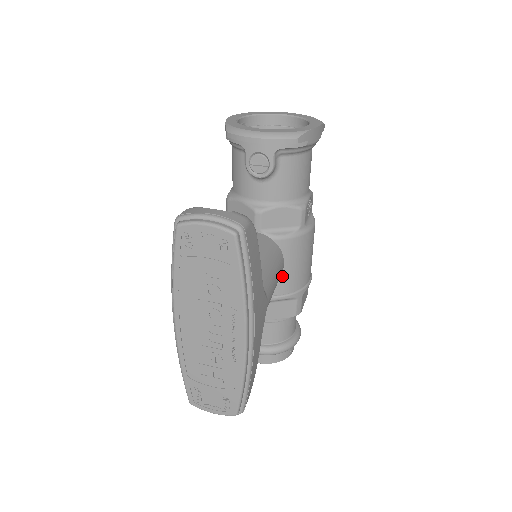
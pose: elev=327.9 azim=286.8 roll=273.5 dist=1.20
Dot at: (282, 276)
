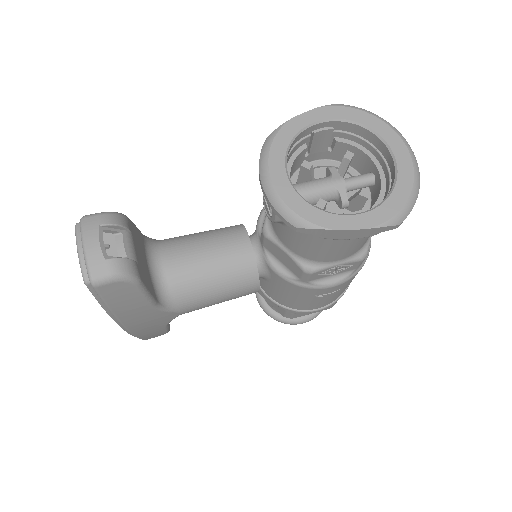
Dot at: (272, 289)
